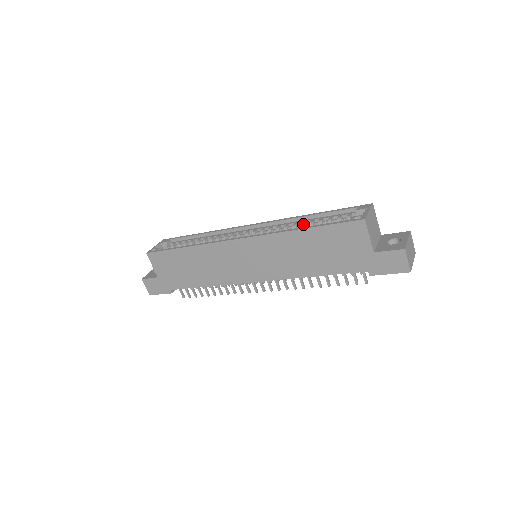
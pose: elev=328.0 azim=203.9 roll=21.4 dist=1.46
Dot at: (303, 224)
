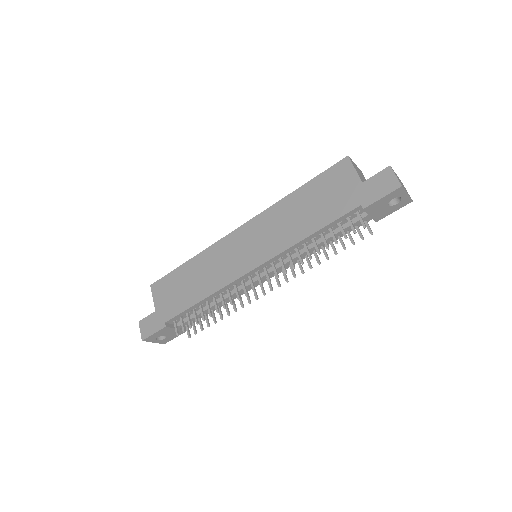
Dot at: occluded
